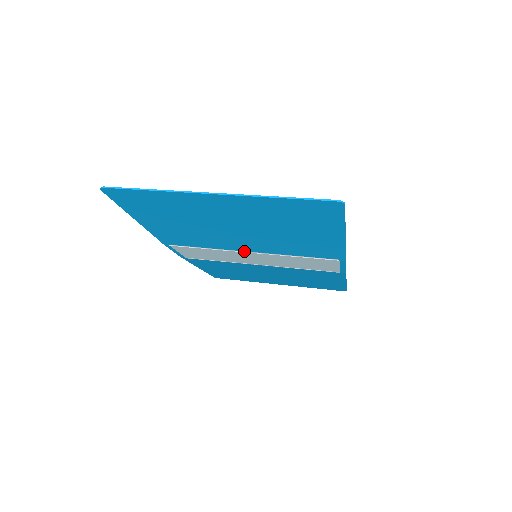
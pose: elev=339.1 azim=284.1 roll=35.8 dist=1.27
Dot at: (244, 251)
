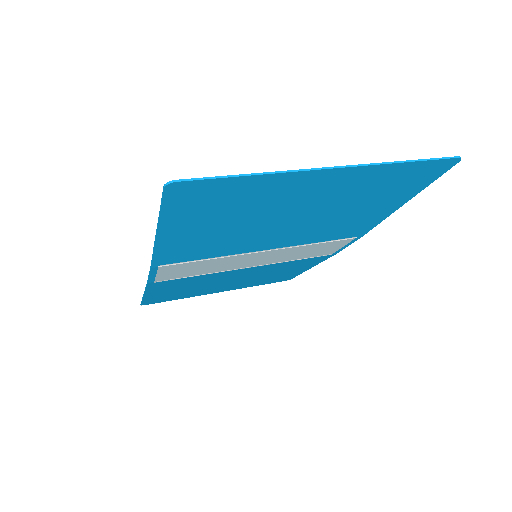
Dot at: (259, 251)
